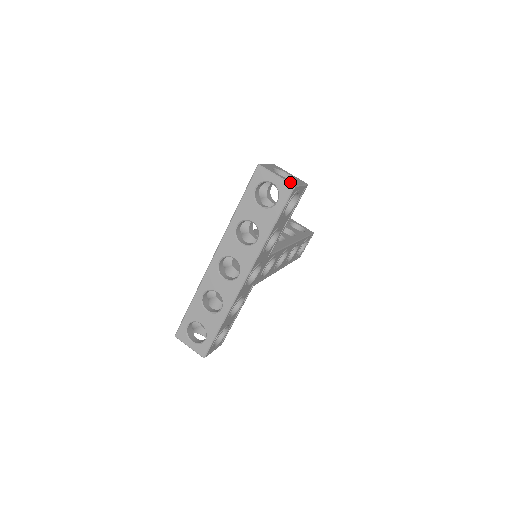
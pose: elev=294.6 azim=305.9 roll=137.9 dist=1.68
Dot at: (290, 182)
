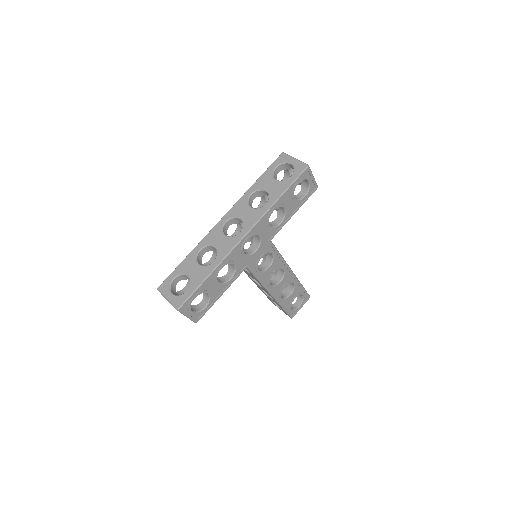
Dot at: (305, 164)
